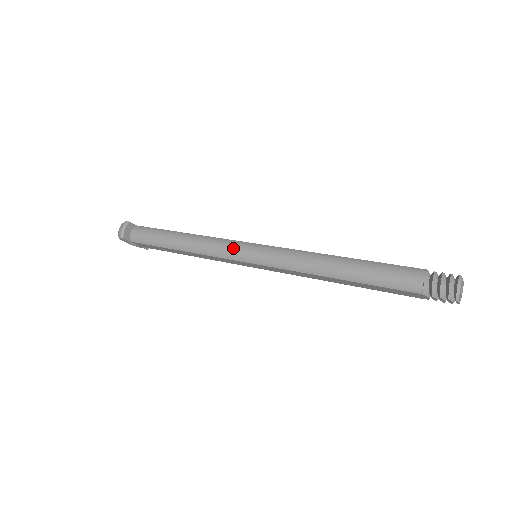
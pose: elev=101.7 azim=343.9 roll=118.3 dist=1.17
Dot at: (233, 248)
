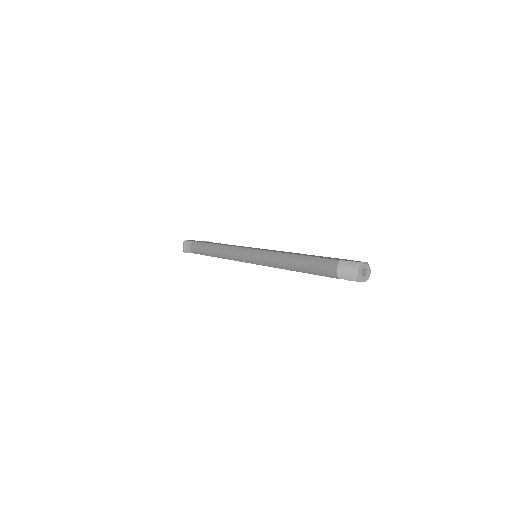
Dot at: (240, 254)
